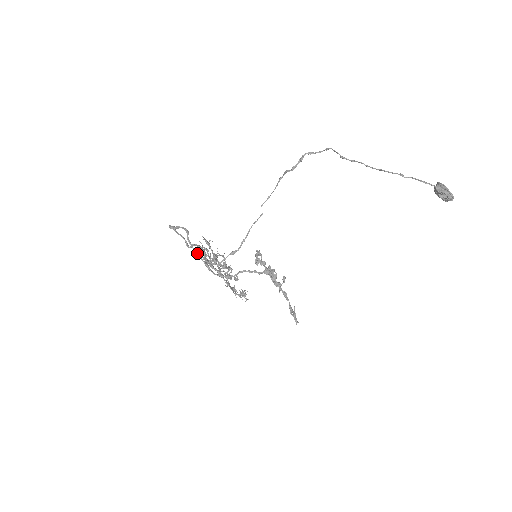
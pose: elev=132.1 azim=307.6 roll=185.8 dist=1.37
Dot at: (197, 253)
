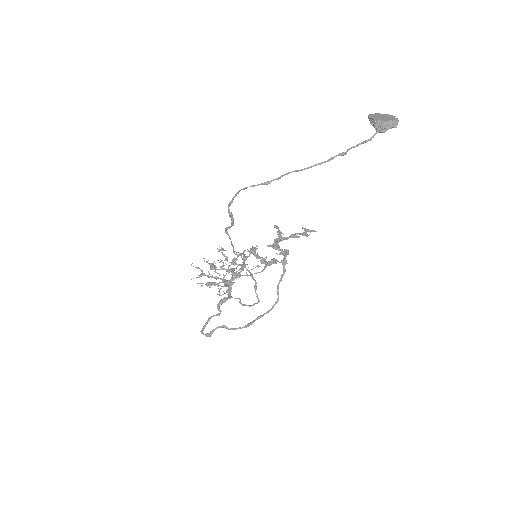
Dot at: occluded
